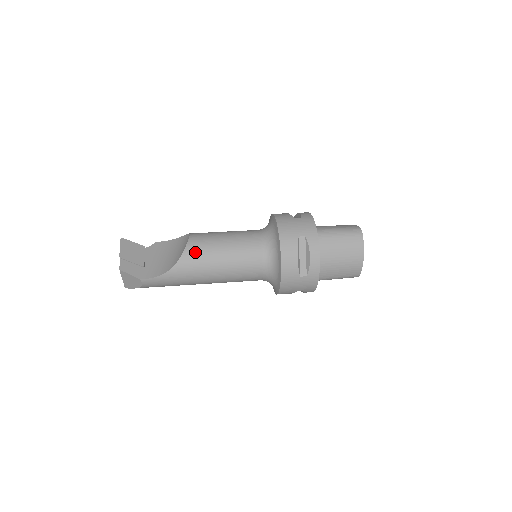
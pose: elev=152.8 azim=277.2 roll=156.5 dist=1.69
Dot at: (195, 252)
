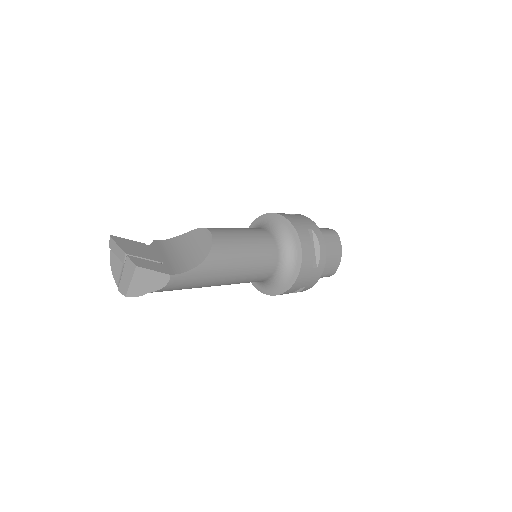
Dot at: (223, 243)
